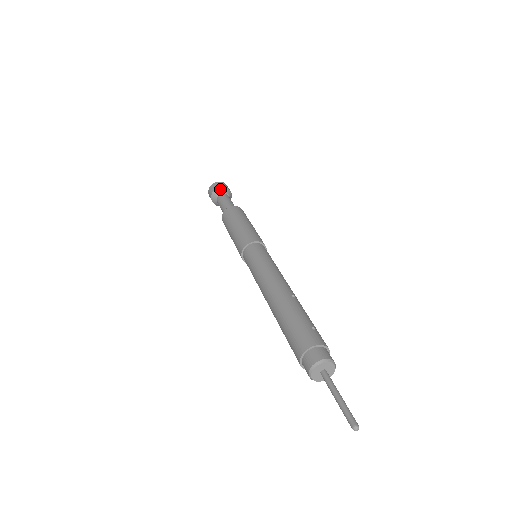
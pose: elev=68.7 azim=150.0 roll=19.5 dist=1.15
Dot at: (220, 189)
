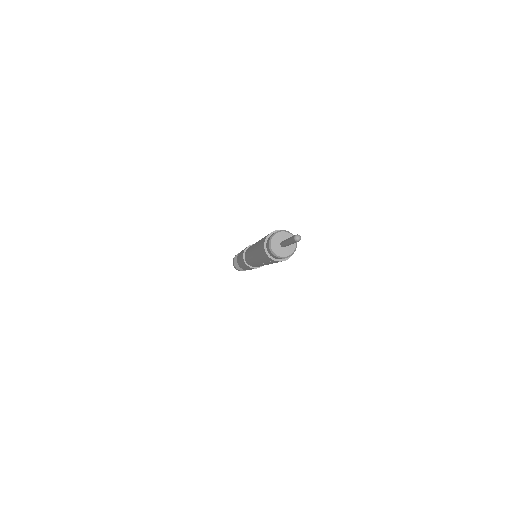
Dot at: occluded
